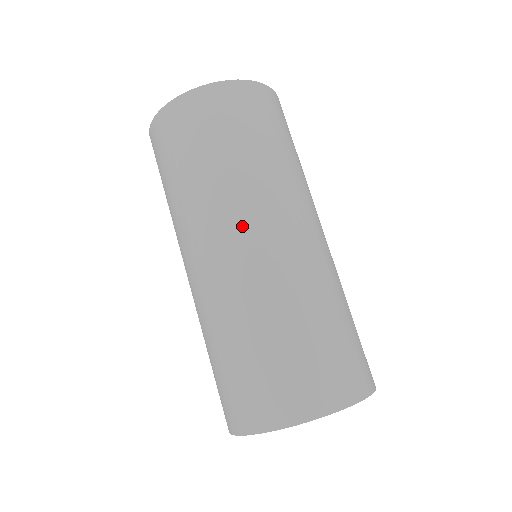
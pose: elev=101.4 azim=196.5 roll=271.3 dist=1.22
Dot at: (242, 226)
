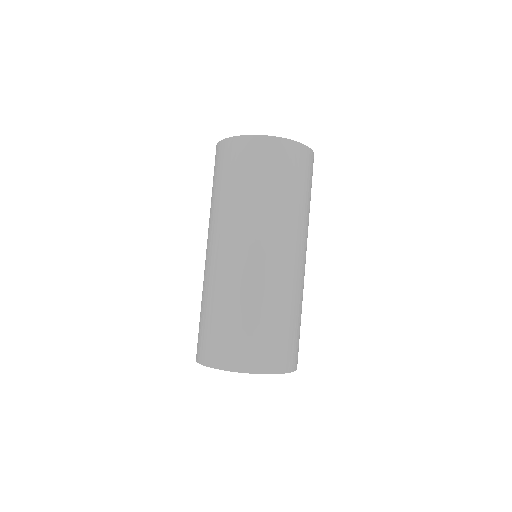
Dot at: (239, 239)
